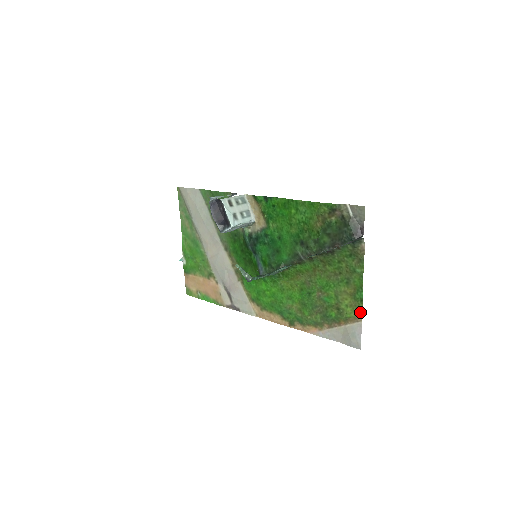
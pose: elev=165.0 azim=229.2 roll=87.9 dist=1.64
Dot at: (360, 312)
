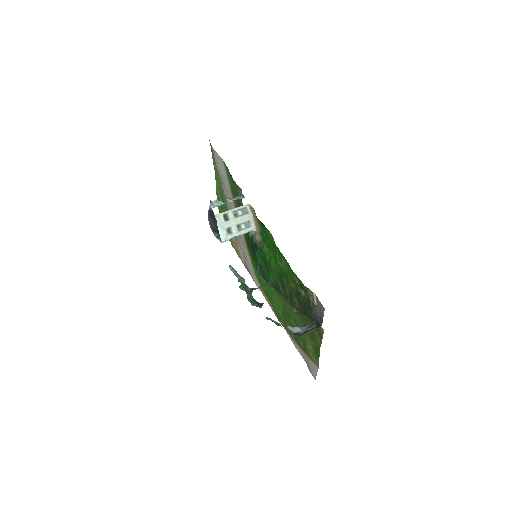
Dot at: (318, 362)
